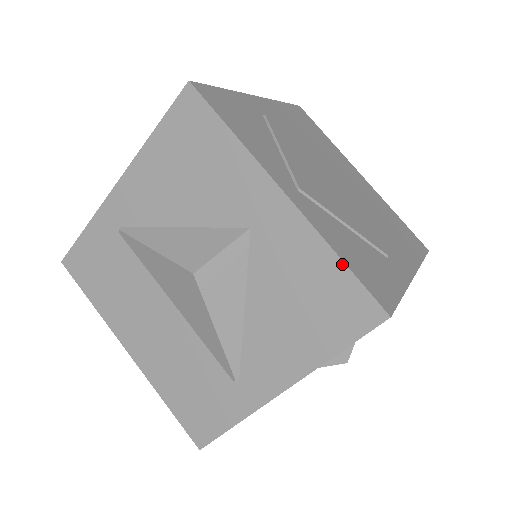
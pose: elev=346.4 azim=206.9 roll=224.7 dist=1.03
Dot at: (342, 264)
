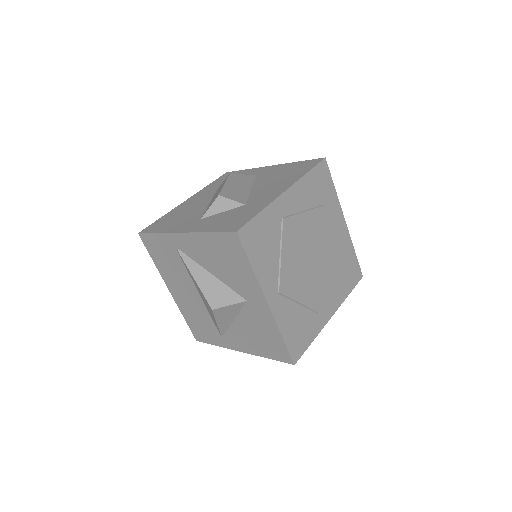
Dot at: (282, 340)
